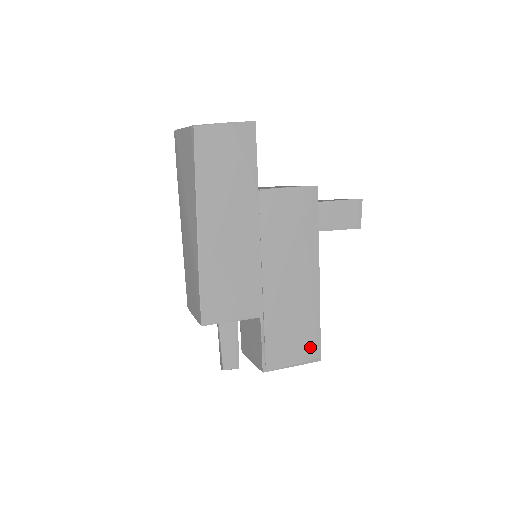
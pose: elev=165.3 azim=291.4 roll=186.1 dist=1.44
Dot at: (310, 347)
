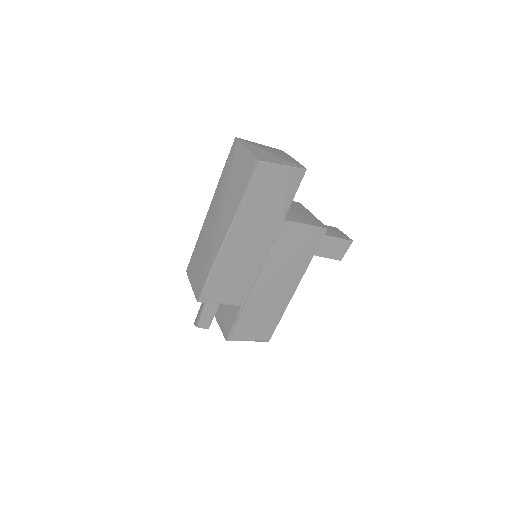
Dot at: (266, 332)
